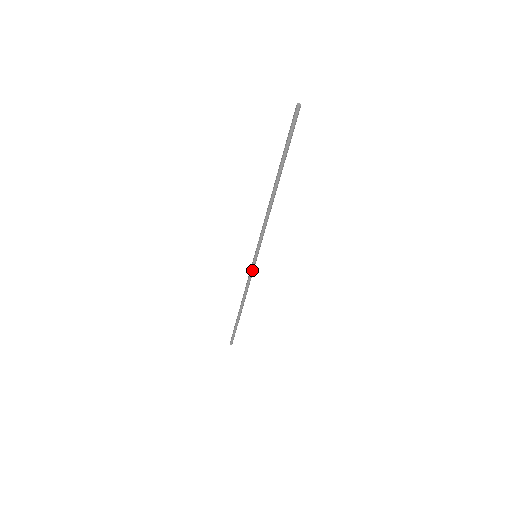
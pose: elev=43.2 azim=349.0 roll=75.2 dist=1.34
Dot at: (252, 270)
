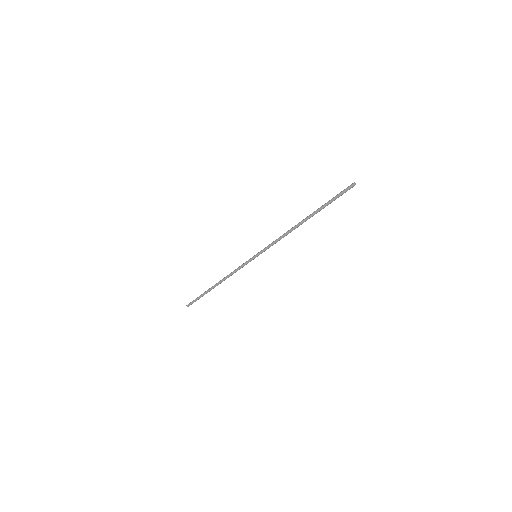
Dot at: (246, 264)
